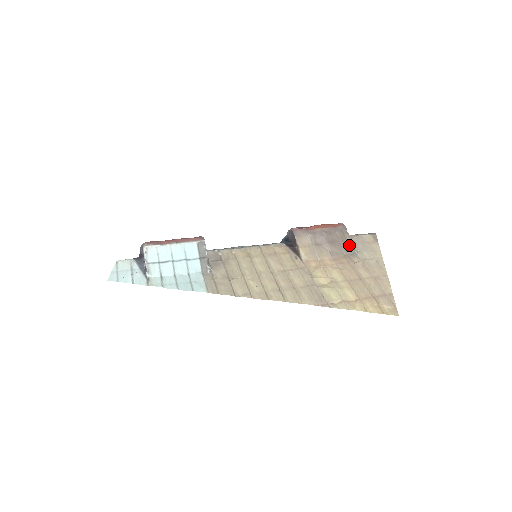
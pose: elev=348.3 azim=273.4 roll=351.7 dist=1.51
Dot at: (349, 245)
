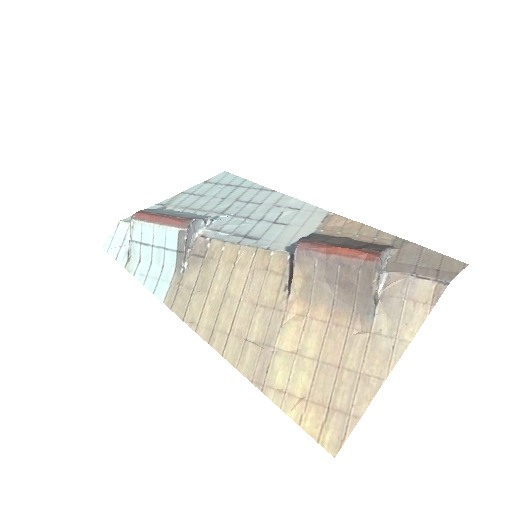
Dot at: (370, 298)
